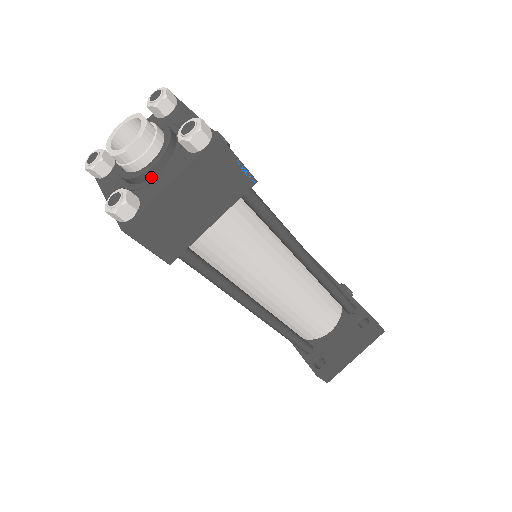
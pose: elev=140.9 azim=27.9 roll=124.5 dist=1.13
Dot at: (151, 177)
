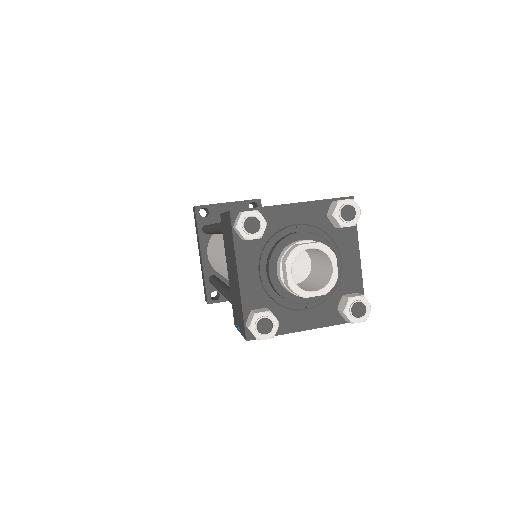
Dot at: (295, 302)
